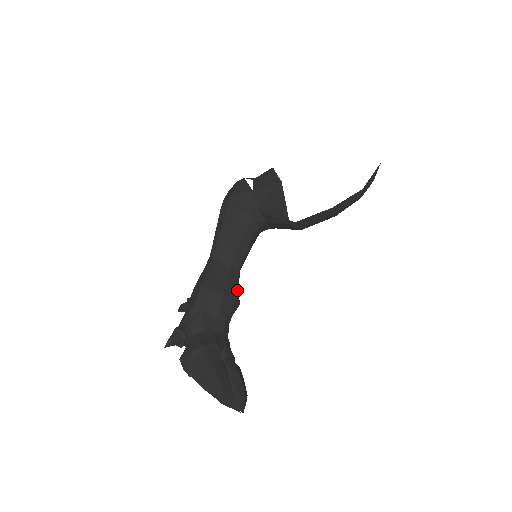
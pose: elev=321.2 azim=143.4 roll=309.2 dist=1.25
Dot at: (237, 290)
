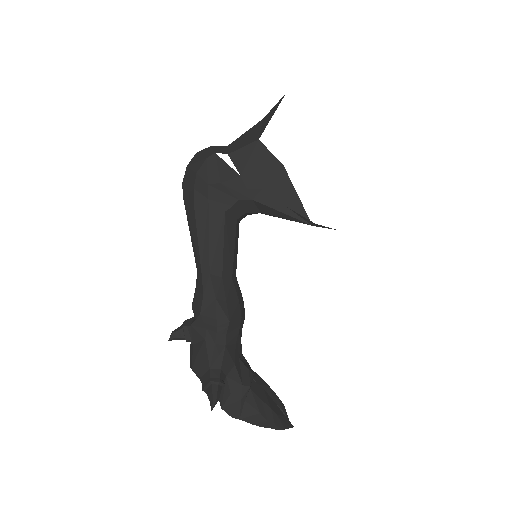
Dot at: (242, 300)
